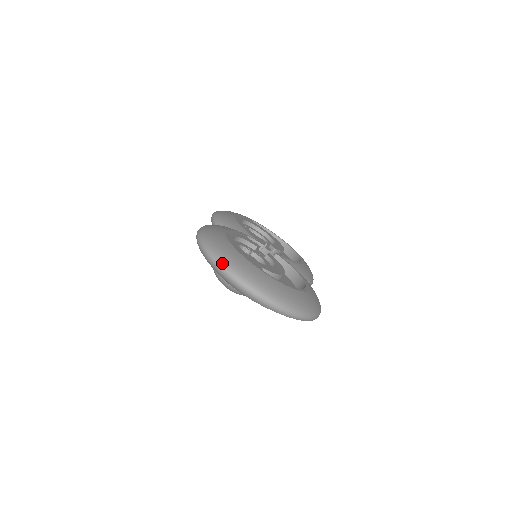
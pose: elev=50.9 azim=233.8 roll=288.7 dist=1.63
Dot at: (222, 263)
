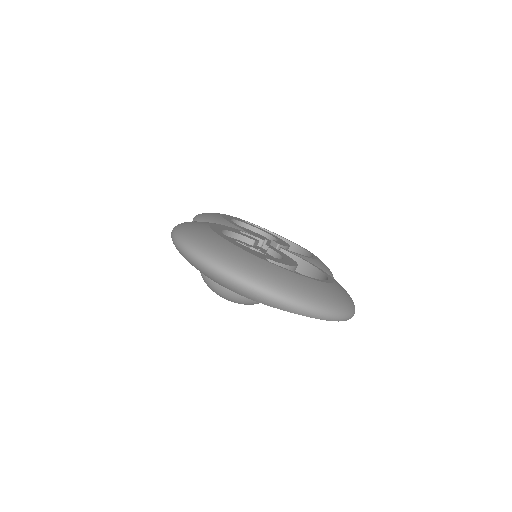
Dot at: (209, 258)
